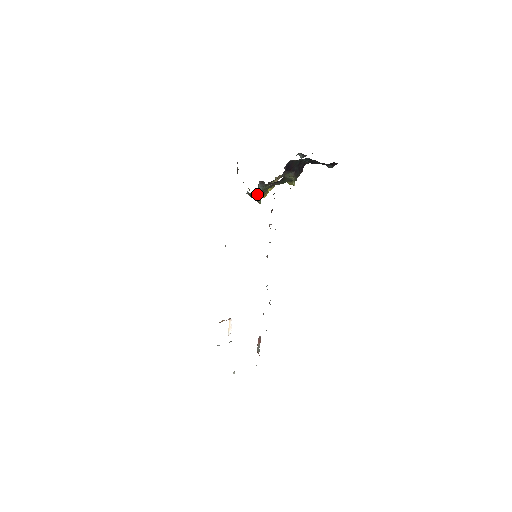
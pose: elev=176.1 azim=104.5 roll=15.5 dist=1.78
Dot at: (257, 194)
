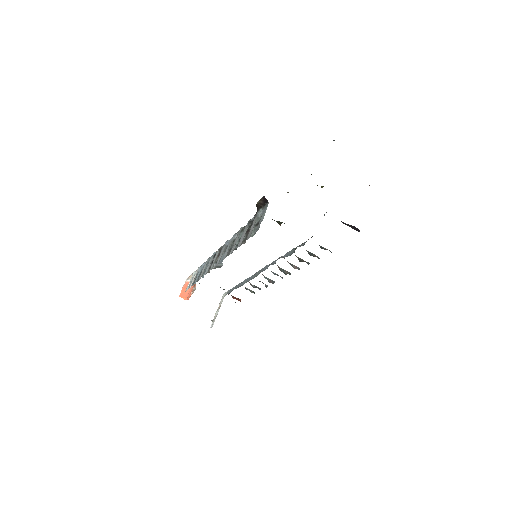
Dot at: occluded
